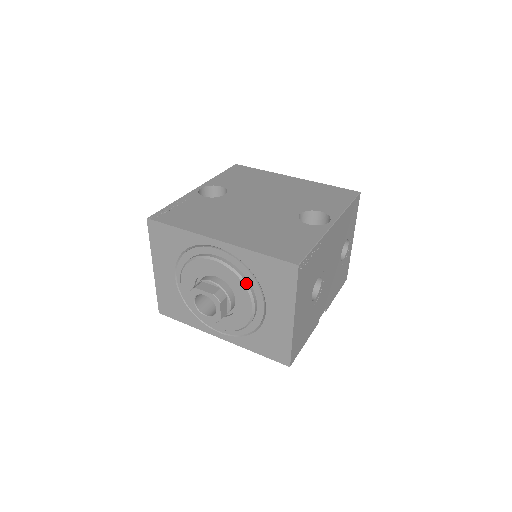
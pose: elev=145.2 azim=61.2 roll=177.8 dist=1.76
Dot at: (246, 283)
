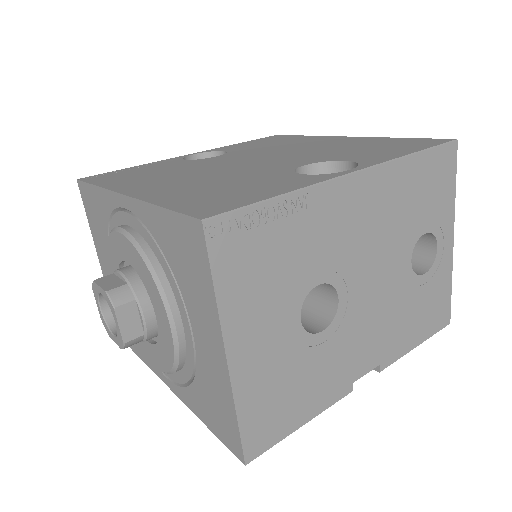
Dot at: (156, 273)
